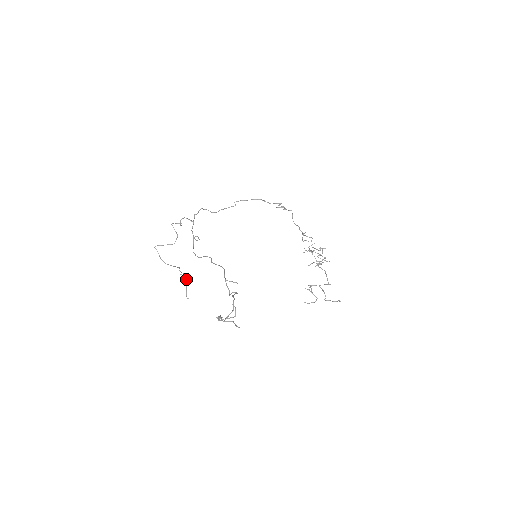
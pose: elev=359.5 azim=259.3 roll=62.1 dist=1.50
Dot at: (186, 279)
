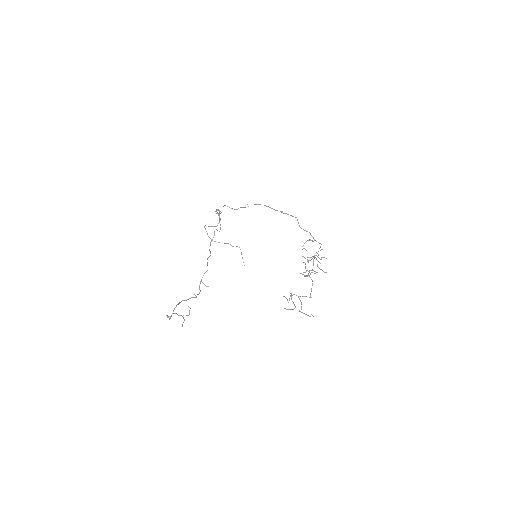
Dot at: occluded
